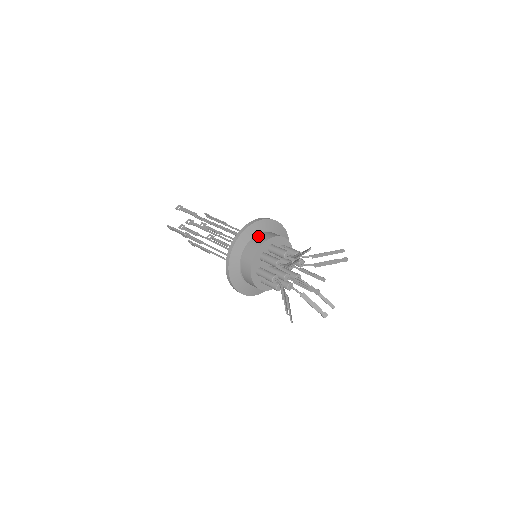
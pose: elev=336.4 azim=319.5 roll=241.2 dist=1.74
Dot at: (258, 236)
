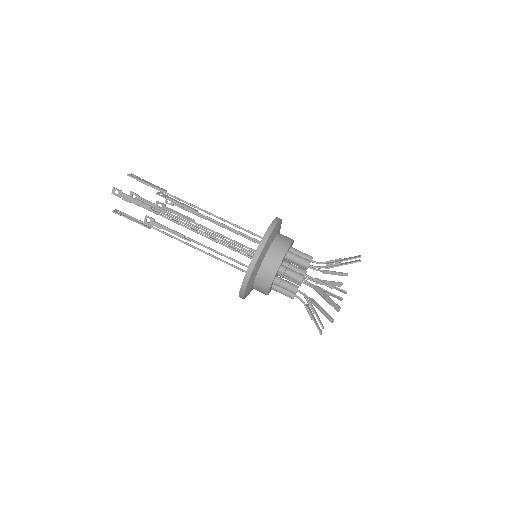
Dot at: (263, 267)
